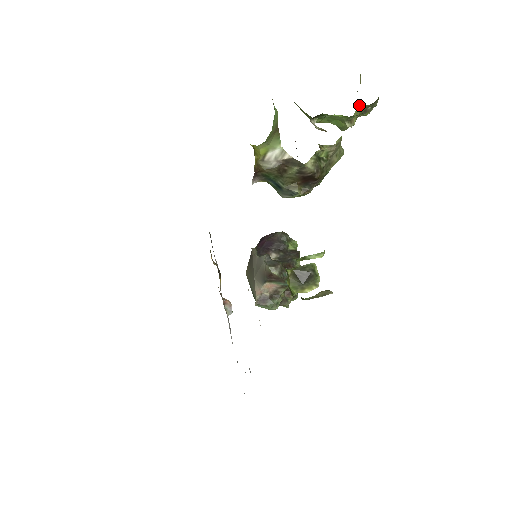
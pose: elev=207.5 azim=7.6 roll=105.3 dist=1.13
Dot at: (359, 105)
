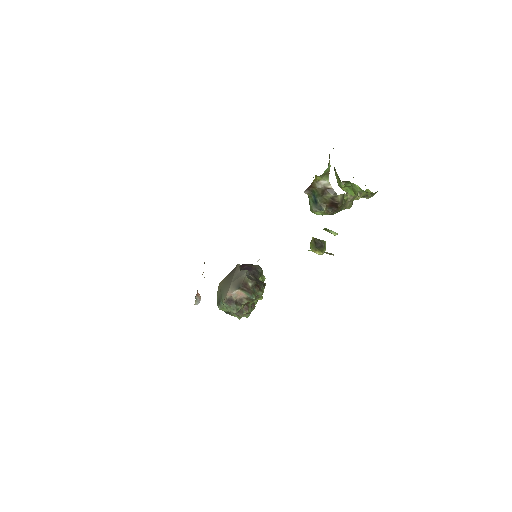
Dot at: (367, 189)
